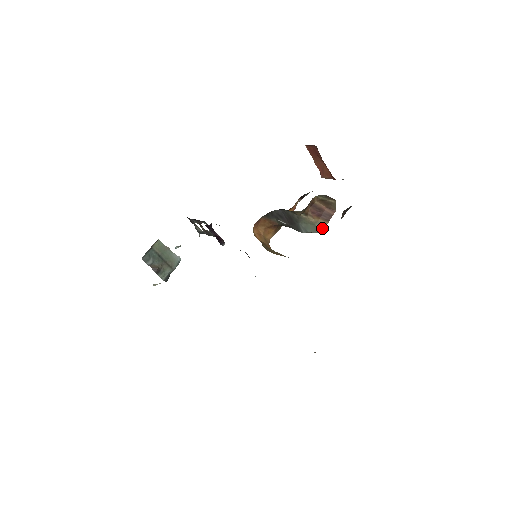
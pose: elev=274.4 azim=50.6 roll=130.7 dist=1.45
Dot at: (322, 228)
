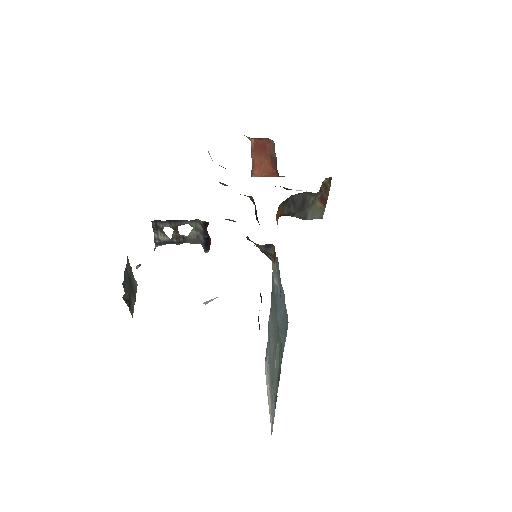
Dot at: (323, 213)
